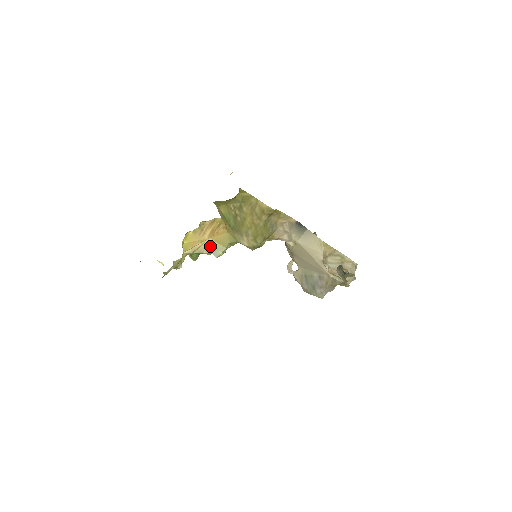
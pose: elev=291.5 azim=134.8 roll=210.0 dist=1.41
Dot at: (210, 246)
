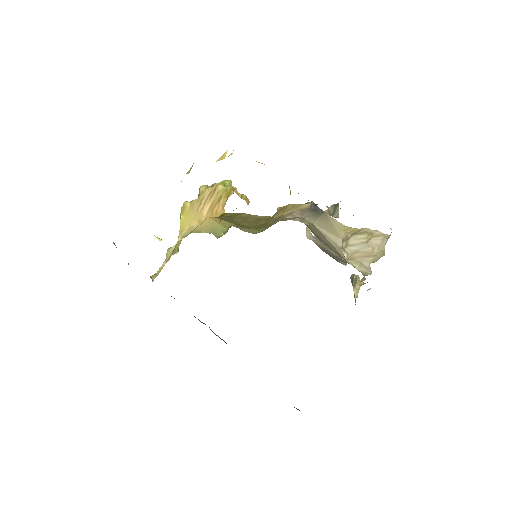
Dot at: (209, 226)
